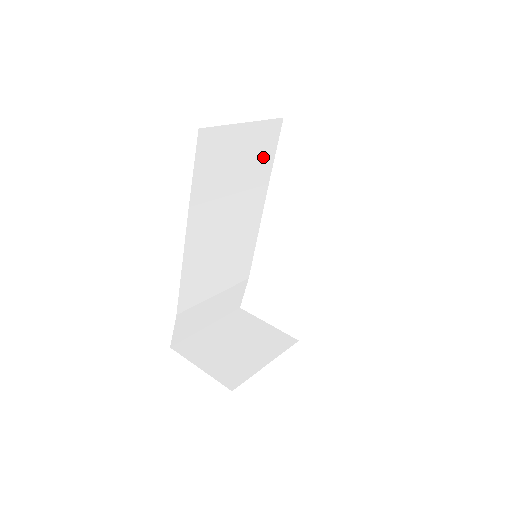
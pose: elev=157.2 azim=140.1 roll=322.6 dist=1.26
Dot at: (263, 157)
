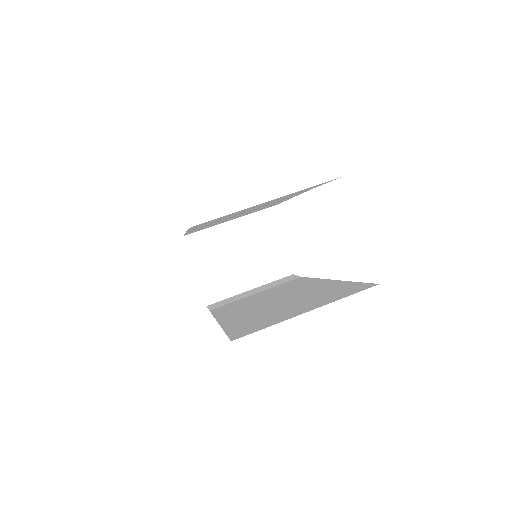
Dot at: occluded
